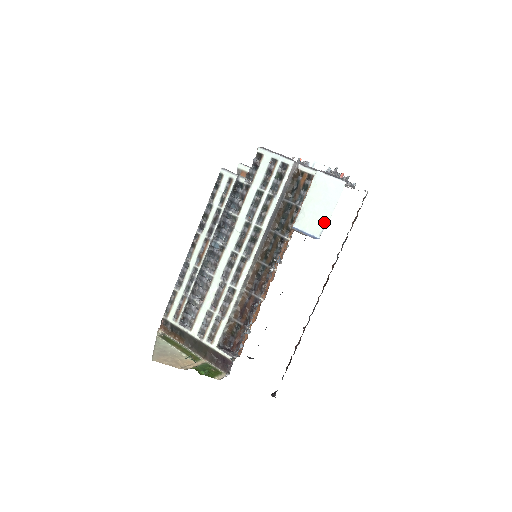
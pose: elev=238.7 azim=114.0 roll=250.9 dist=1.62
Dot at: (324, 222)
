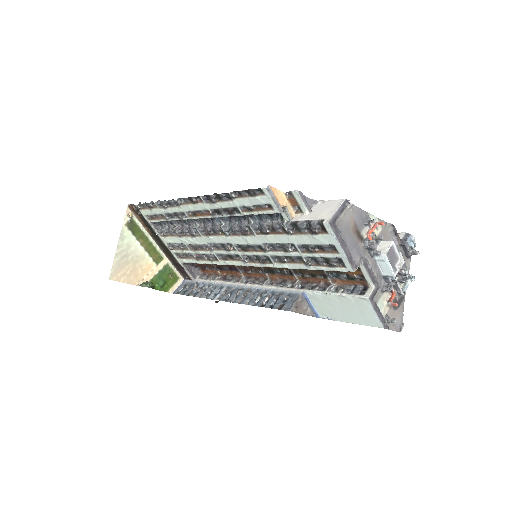
Dot at: (335, 318)
